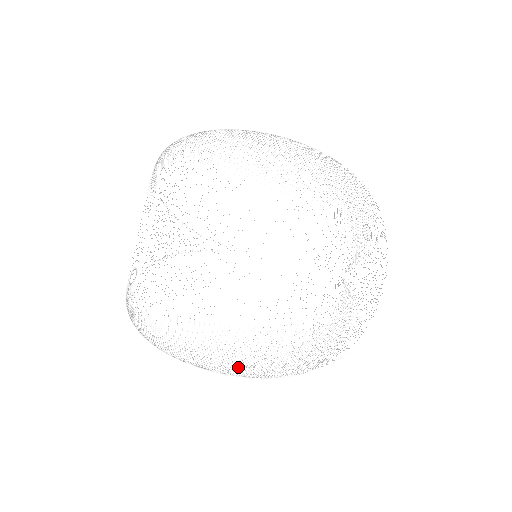
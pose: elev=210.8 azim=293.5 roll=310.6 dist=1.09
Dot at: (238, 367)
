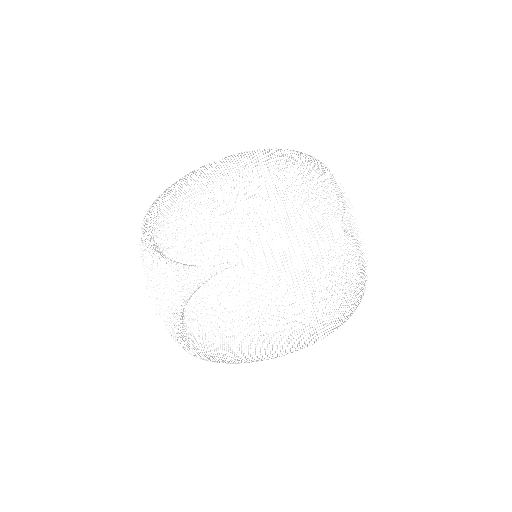
Dot at: (274, 300)
